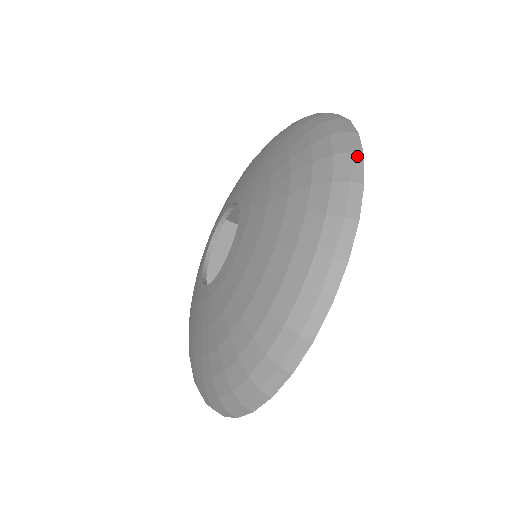
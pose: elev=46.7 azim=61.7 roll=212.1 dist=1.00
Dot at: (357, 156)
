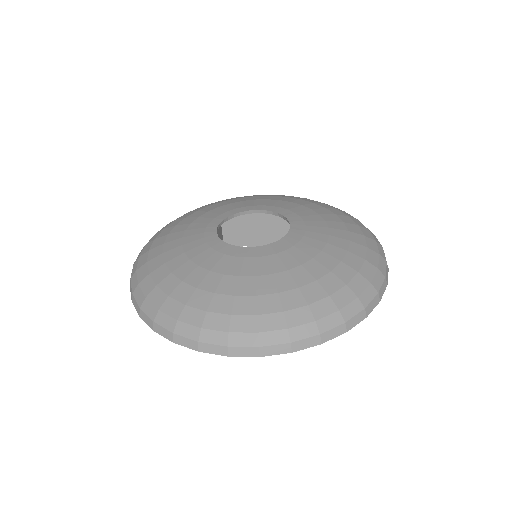
Dot at: (318, 340)
